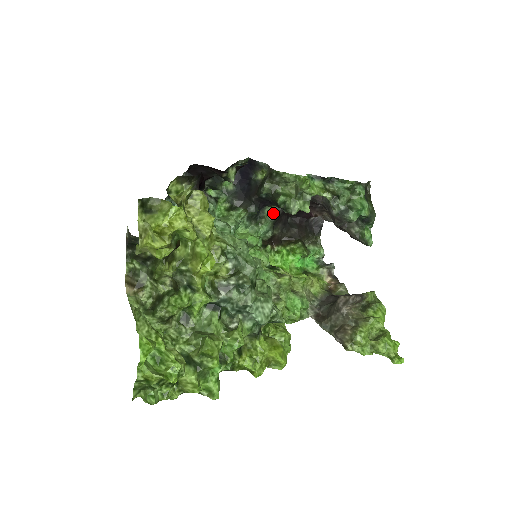
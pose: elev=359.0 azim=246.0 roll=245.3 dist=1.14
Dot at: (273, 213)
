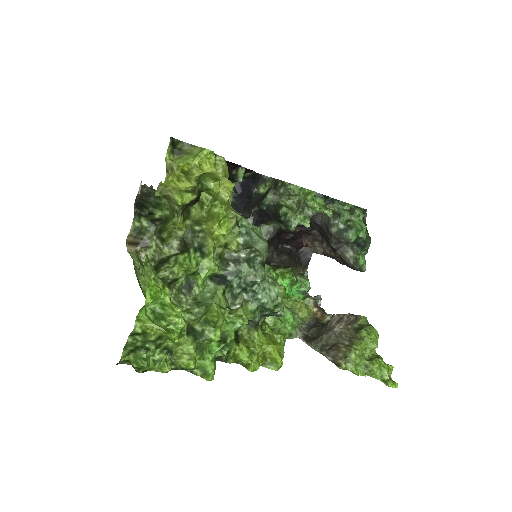
Dot at: (268, 232)
